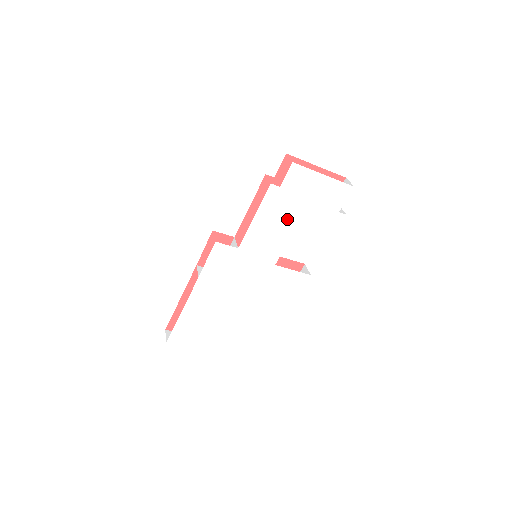
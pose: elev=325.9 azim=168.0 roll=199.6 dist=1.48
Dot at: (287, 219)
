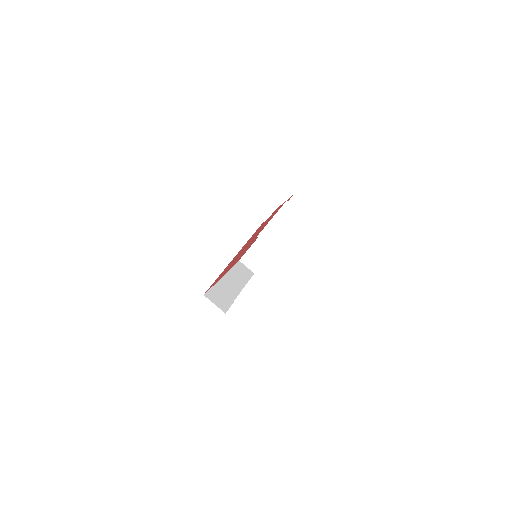
Dot at: occluded
